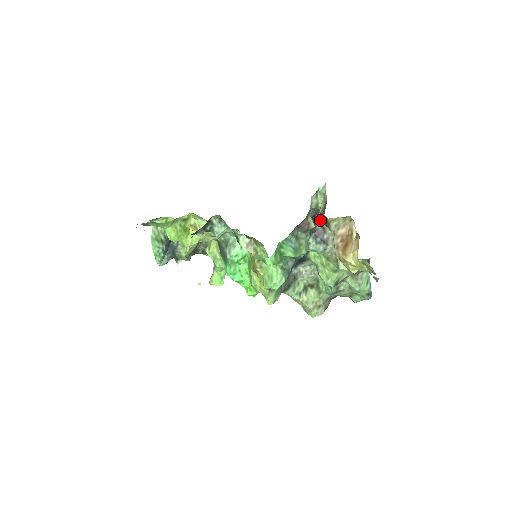
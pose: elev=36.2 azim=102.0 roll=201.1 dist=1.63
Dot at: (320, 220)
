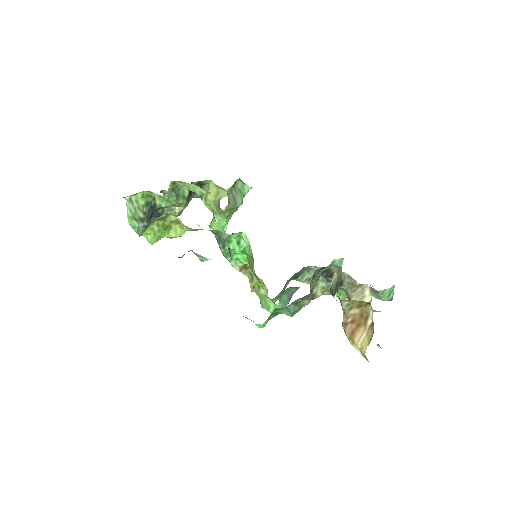
Dot at: occluded
